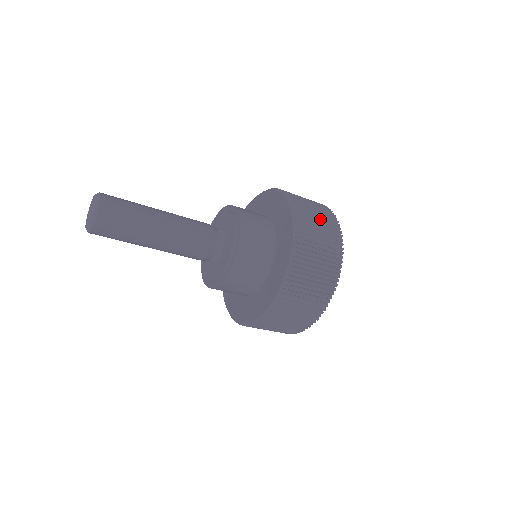
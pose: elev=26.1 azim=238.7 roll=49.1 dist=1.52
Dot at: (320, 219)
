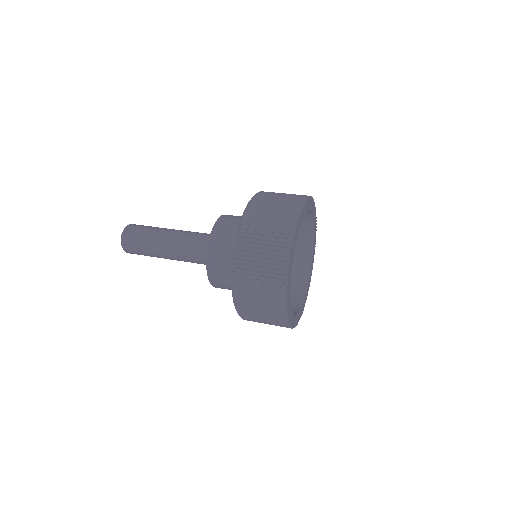
Dot at: (272, 222)
